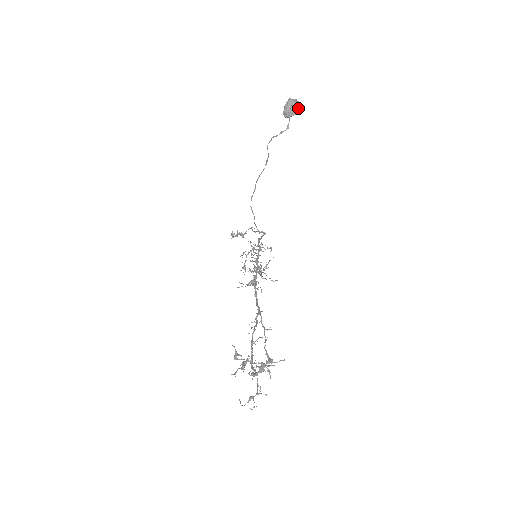
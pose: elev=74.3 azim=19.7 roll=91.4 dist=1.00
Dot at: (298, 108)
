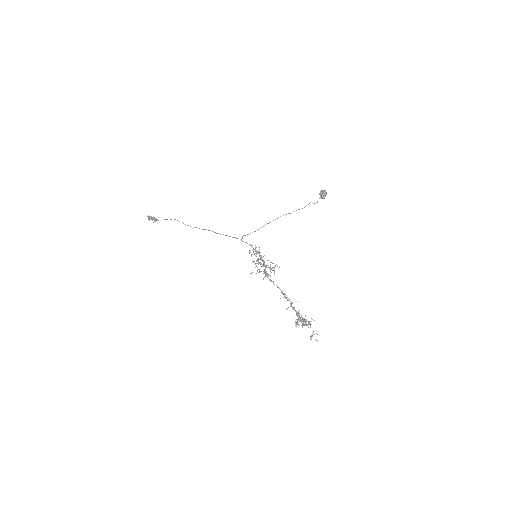
Dot at: (325, 196)
